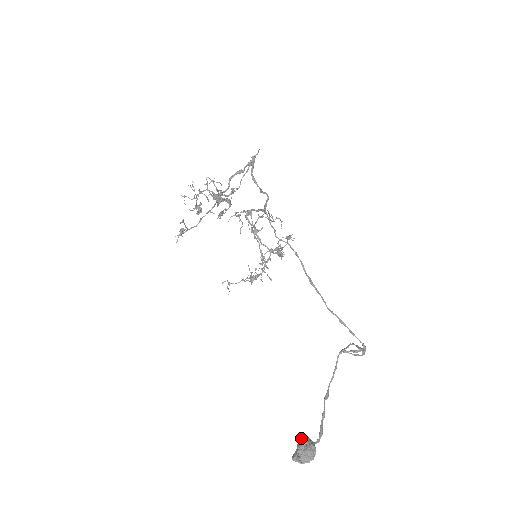
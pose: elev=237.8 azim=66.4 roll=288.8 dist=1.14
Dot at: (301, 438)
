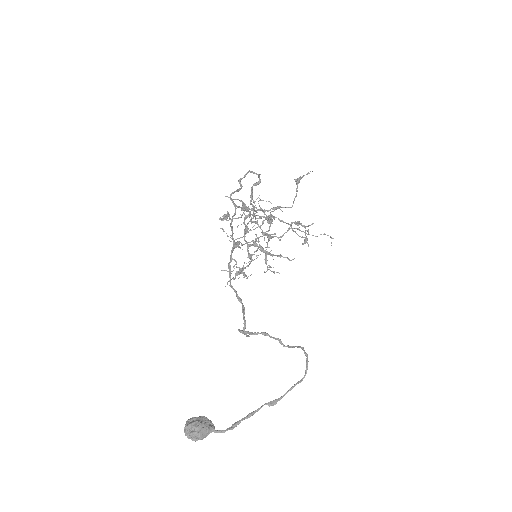
Dot at: (201, 416)
